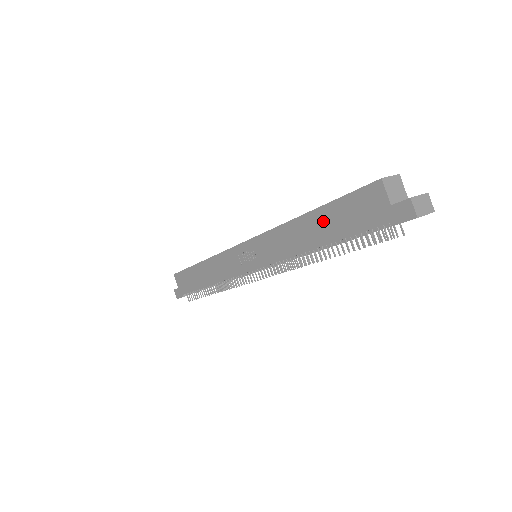
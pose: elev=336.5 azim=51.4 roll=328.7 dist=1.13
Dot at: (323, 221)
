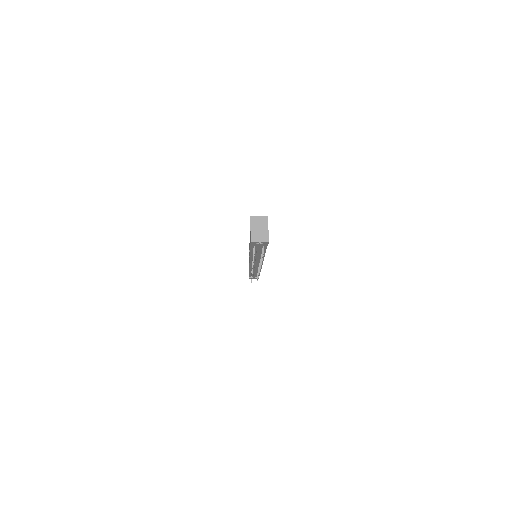
Dot at: occluded
